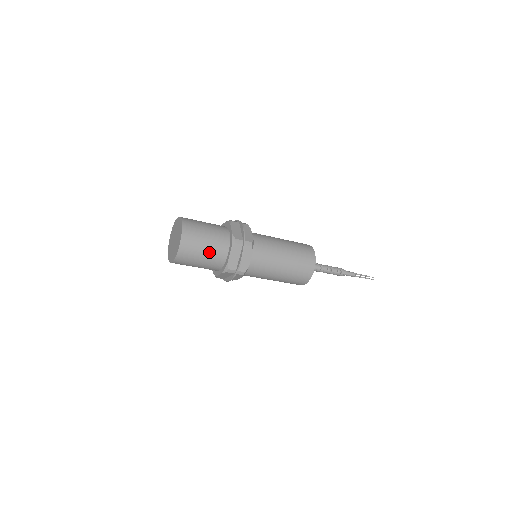
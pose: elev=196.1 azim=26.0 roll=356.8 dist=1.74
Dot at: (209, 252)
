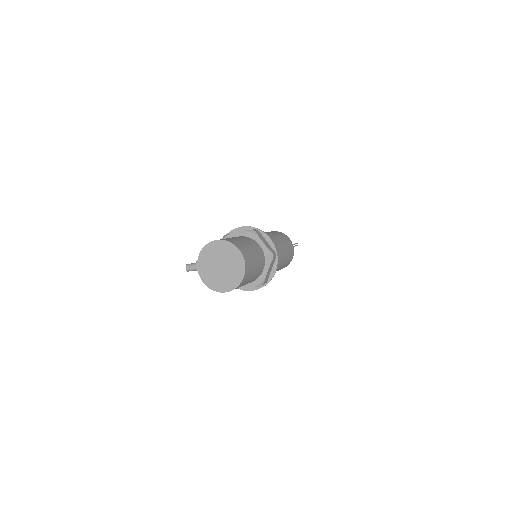
Dot at: (256, 273)
